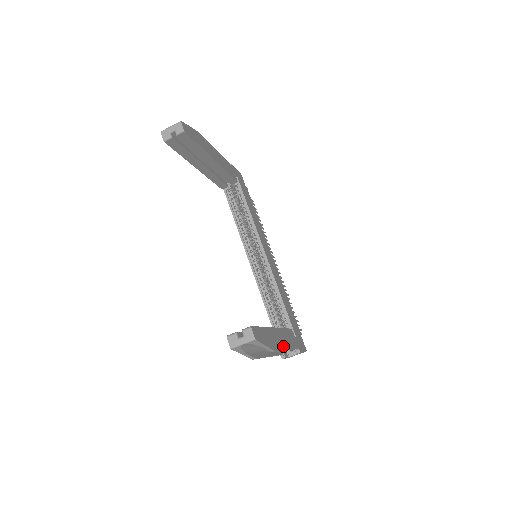
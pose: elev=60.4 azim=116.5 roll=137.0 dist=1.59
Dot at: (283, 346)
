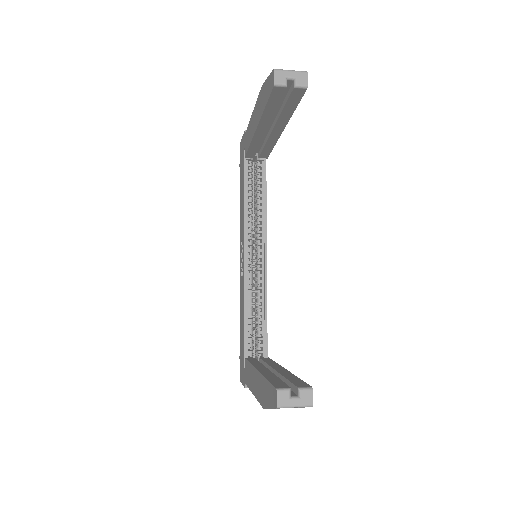
Dot at: occluded
